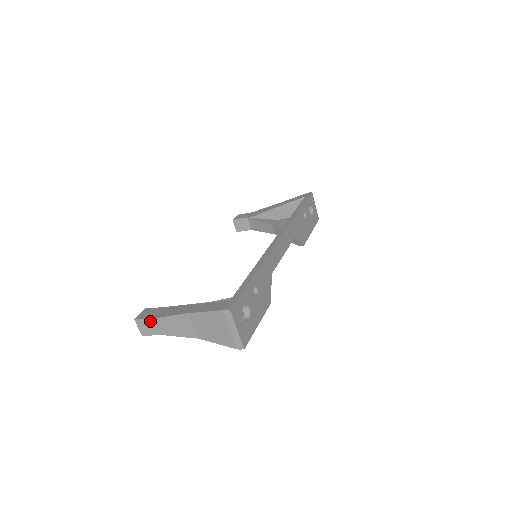
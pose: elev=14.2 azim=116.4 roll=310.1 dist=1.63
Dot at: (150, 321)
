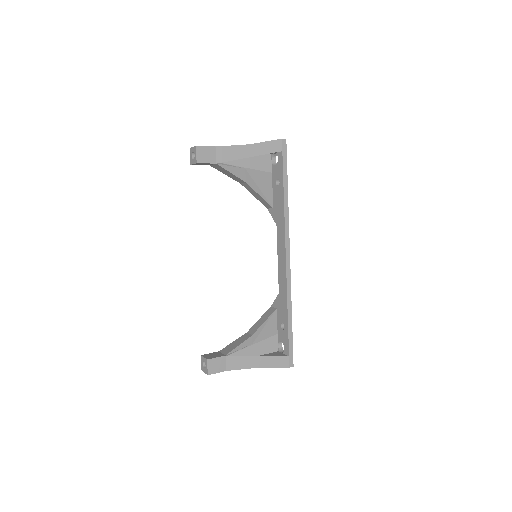
Dot at: (221, 371)
